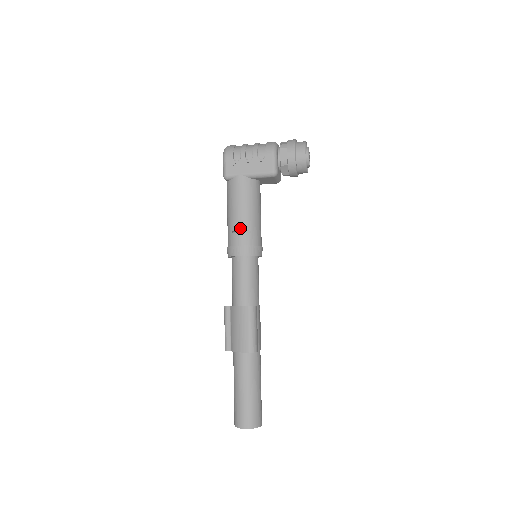
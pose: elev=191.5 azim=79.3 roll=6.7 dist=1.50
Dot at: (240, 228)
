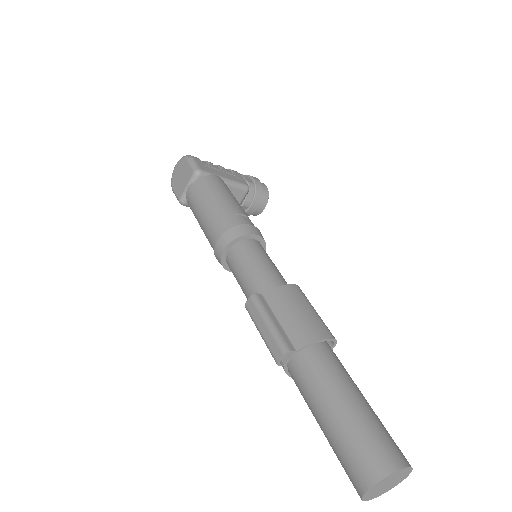
Dot at: (240, 212)
